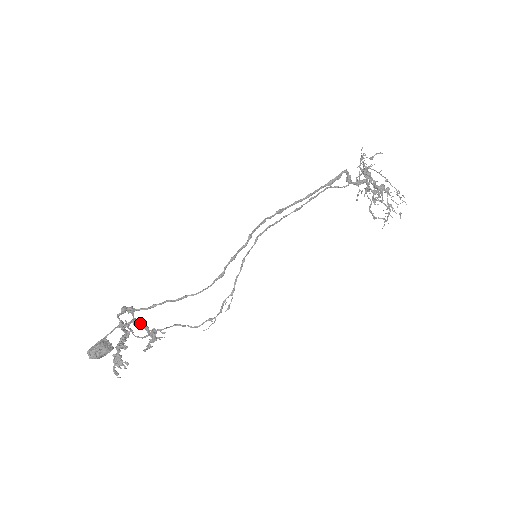
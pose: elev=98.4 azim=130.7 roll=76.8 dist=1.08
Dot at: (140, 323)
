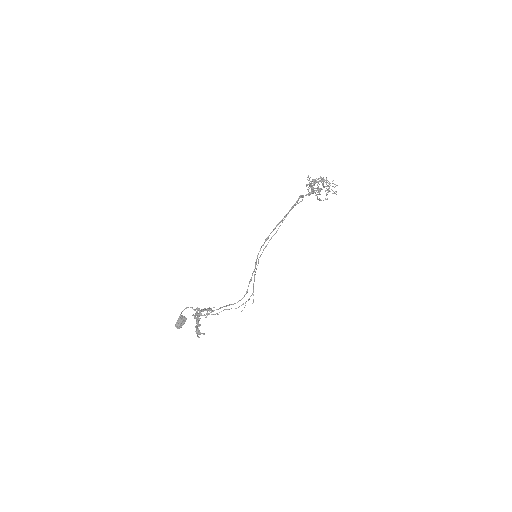
Dot at: (203, 311)
